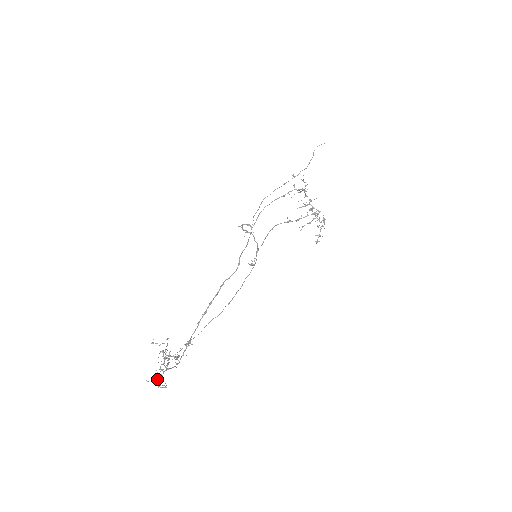
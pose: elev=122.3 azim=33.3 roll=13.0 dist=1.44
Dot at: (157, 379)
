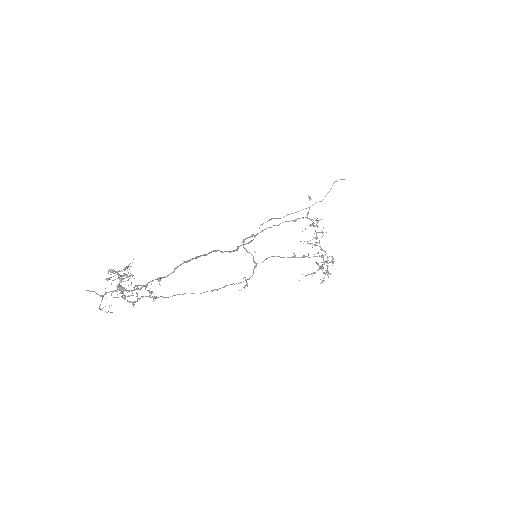
Dot at: (102, 295)
